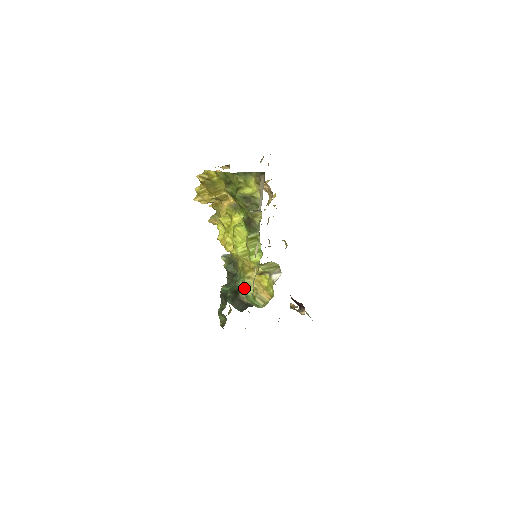
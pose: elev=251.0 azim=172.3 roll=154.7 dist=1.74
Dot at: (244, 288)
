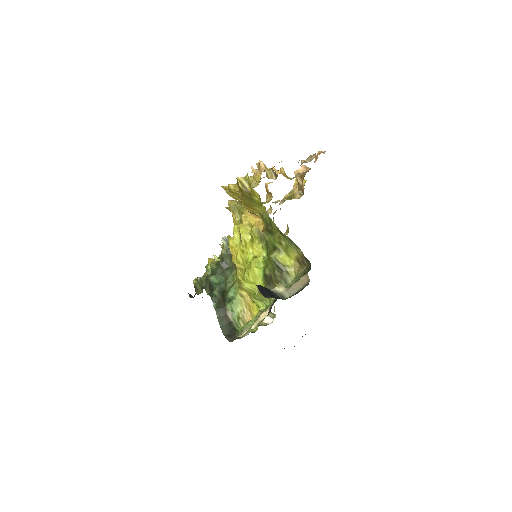
Dot at: (233, 304)
